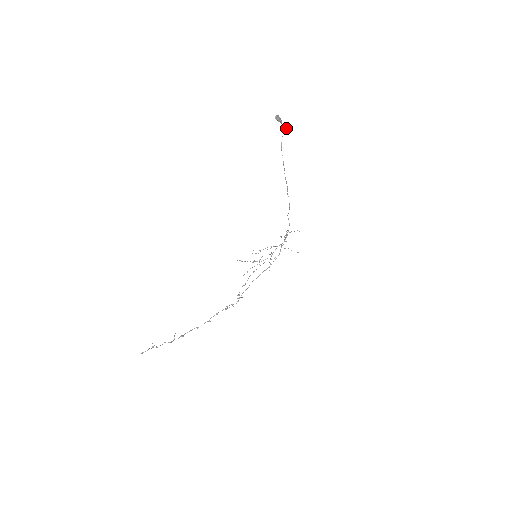
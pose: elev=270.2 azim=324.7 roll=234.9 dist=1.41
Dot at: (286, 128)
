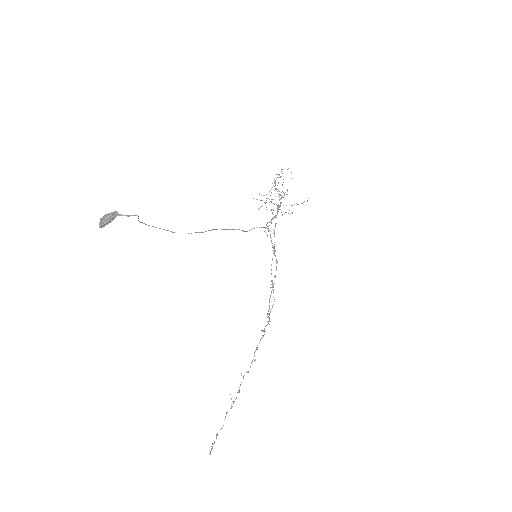
Dot at: occluded
